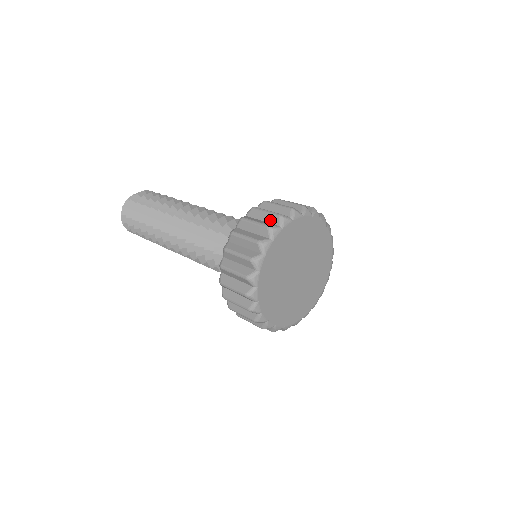
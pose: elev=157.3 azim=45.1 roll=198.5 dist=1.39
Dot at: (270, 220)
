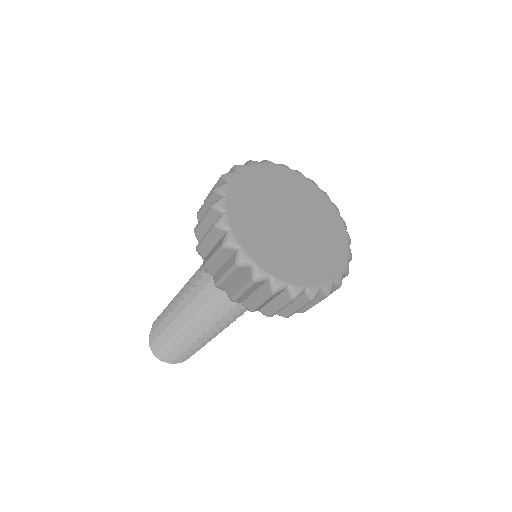
Dot at: occluded
